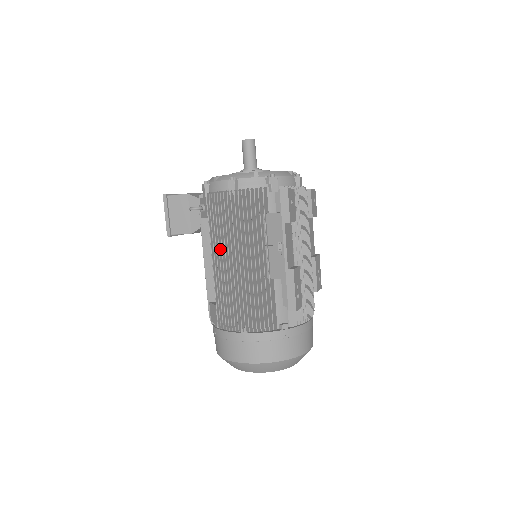
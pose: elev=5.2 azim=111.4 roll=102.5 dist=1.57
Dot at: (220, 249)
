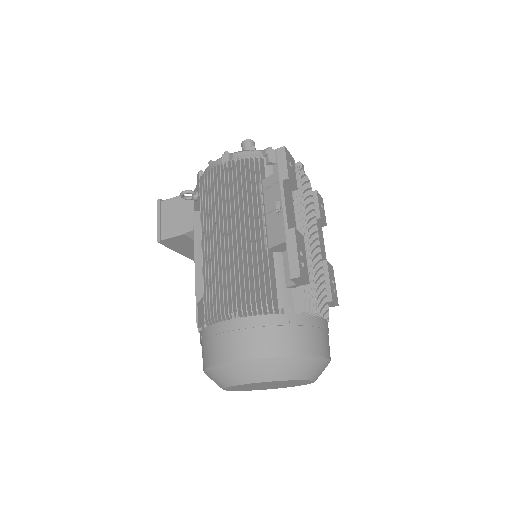
Dot at: (211, 226)
